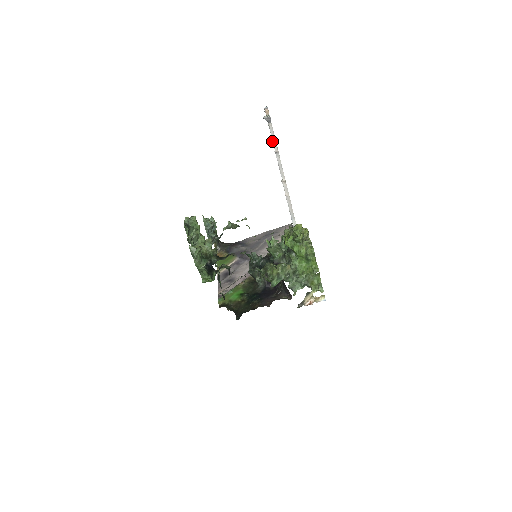
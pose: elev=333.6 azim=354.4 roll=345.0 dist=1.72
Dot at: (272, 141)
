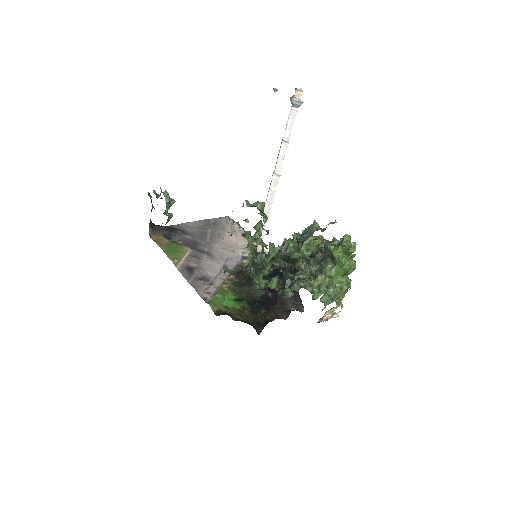
Dot at: occluded
